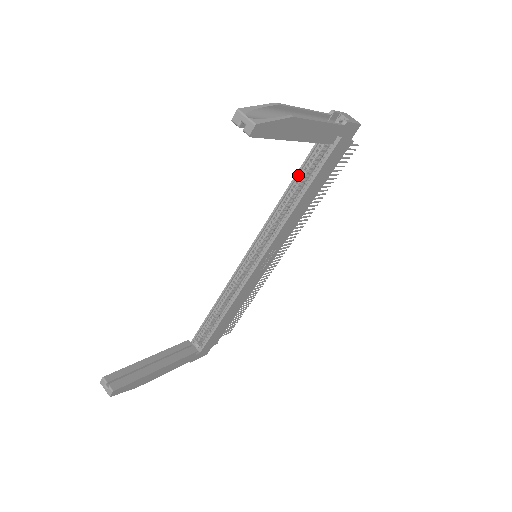
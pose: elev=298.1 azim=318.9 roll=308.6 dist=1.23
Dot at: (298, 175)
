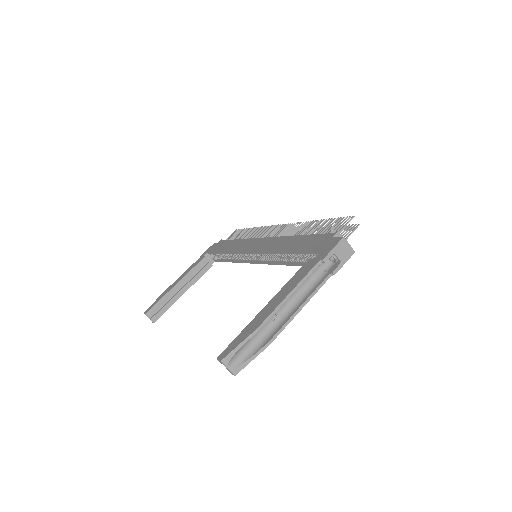
Dot at: (292, 253)
